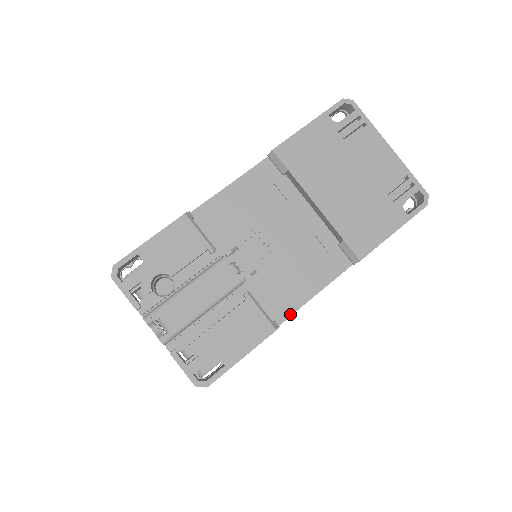
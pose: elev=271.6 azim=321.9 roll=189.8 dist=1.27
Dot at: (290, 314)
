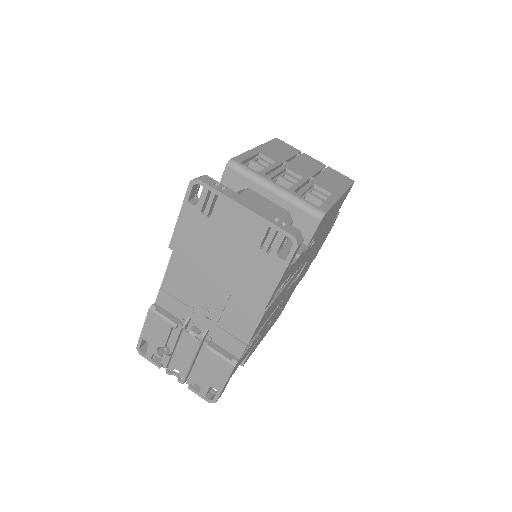
Dot at: (244, 349)
